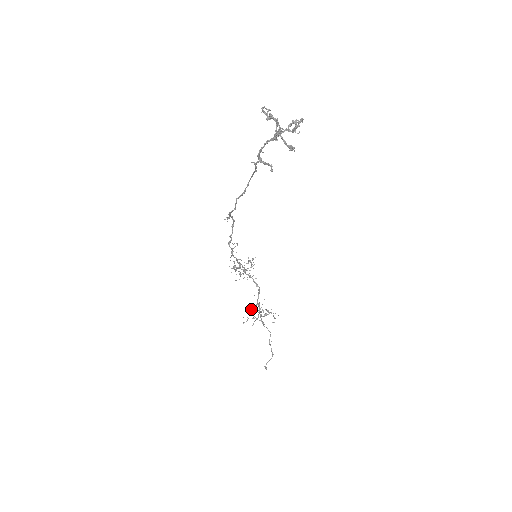
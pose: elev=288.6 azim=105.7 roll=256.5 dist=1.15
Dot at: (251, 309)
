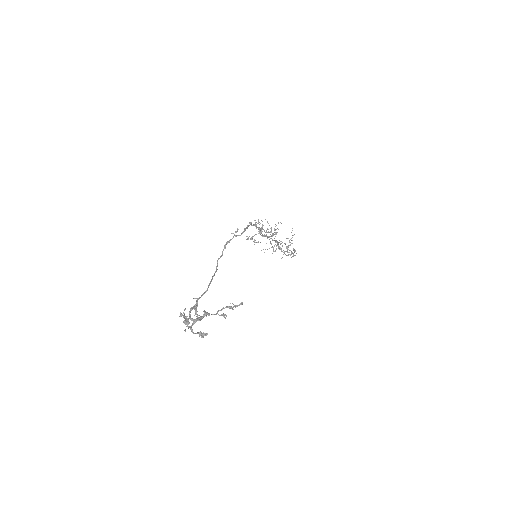
Dot at: occluded
